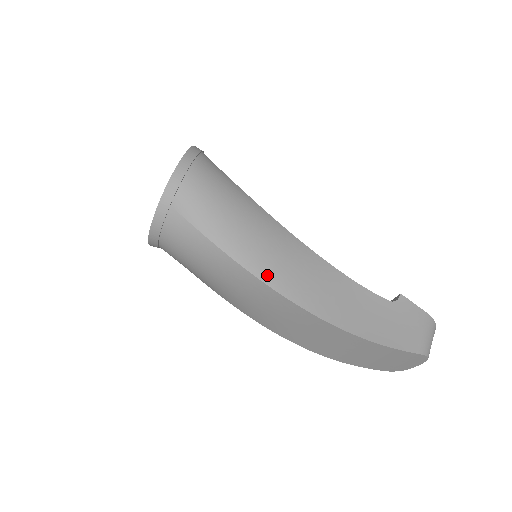
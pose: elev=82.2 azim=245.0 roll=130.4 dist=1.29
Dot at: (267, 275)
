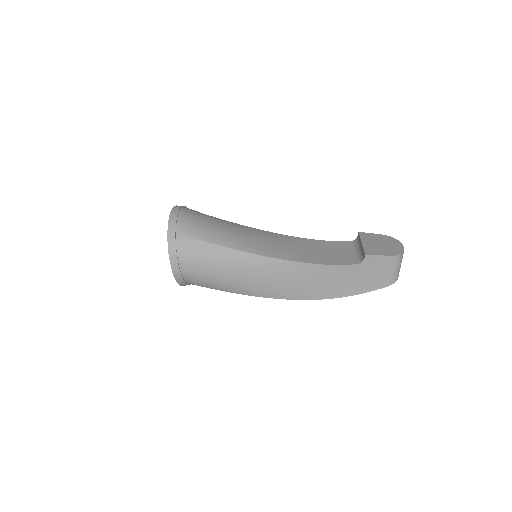
Dot at: (267, 294)
